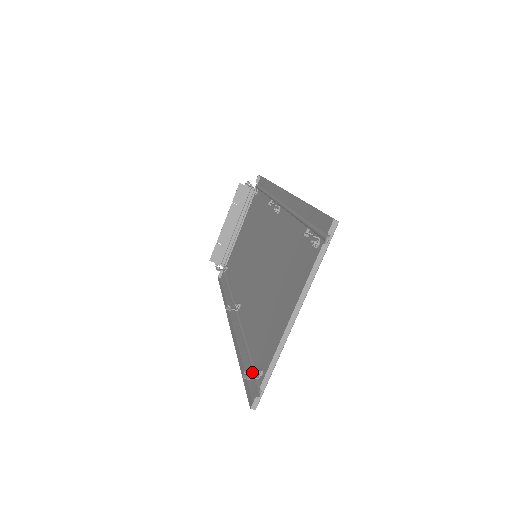
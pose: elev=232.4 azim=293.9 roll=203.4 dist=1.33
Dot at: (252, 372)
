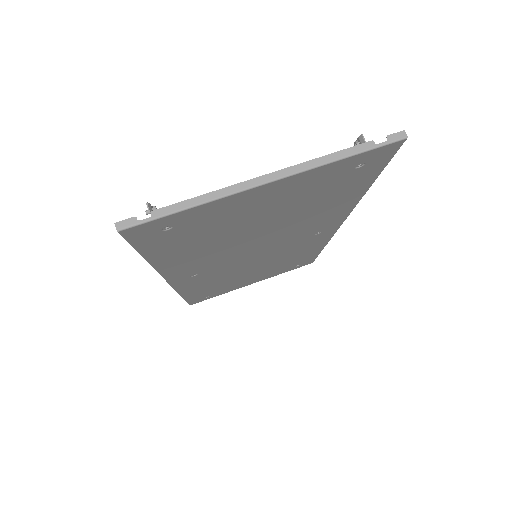
Dot at: (153, 243)
